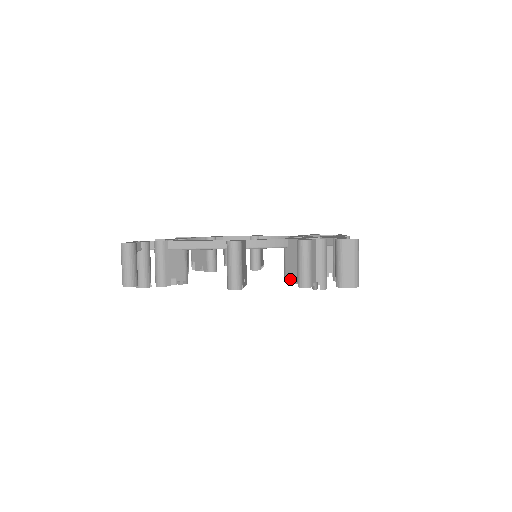
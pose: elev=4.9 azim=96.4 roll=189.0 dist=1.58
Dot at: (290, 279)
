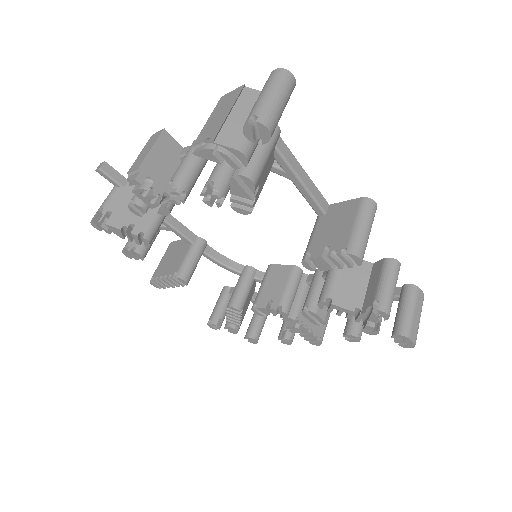
Dot at: (338, 301)
